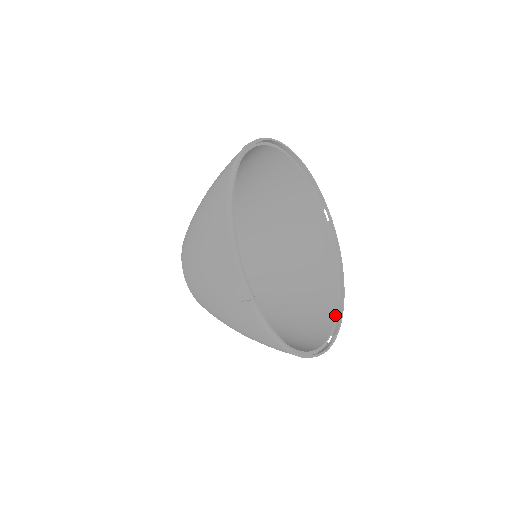
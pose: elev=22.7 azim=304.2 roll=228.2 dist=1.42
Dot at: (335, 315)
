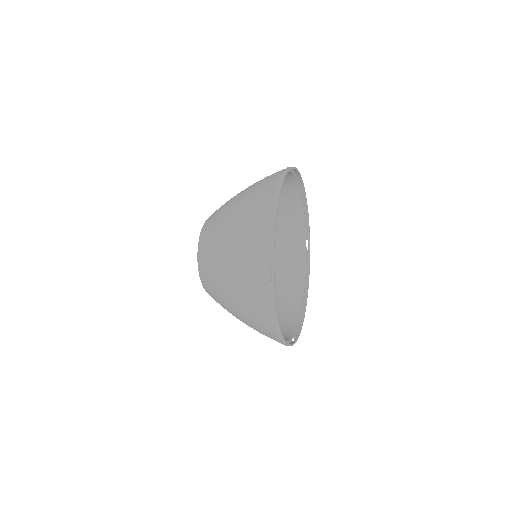
Dot at: (304, 222)
